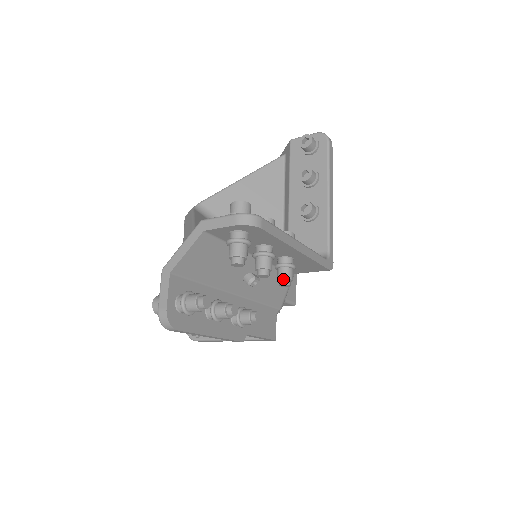
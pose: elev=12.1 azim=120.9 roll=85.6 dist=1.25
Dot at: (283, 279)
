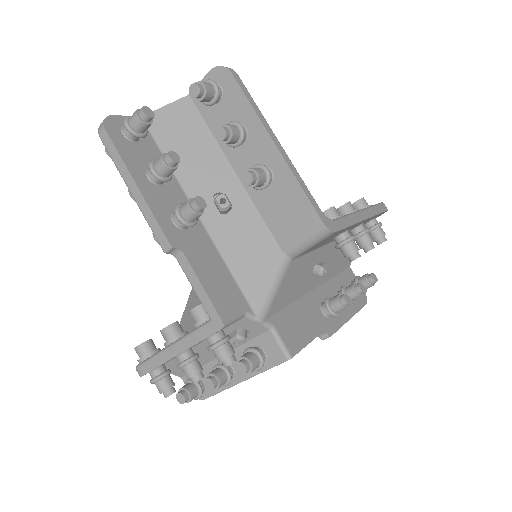
Dot at: (248, 171)
